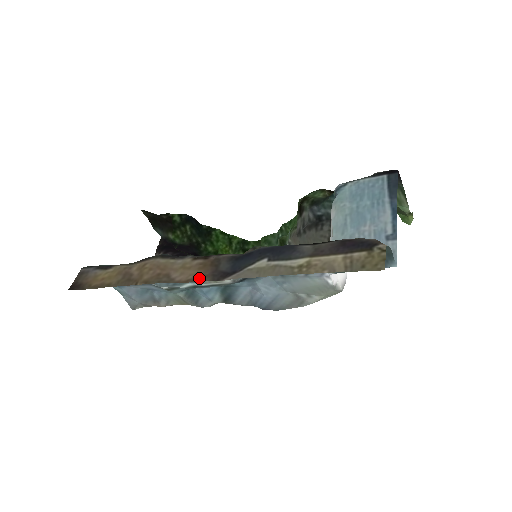
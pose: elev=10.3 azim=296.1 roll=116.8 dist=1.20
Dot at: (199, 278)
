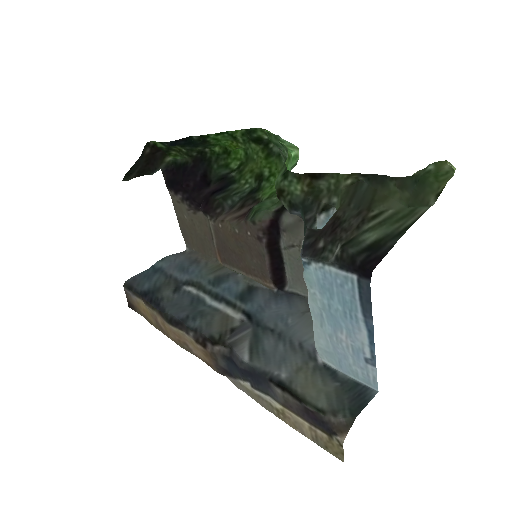
Dot at: (208, 364)
